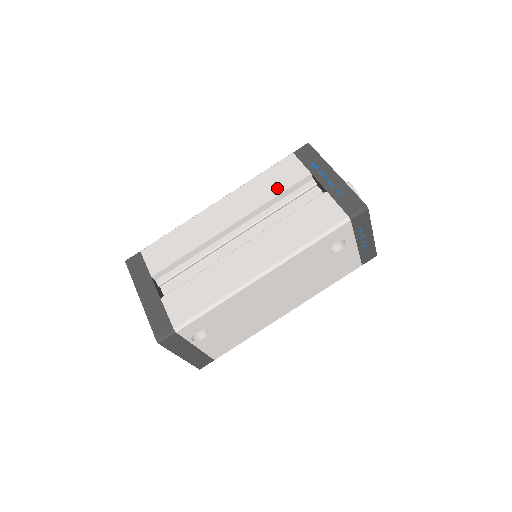
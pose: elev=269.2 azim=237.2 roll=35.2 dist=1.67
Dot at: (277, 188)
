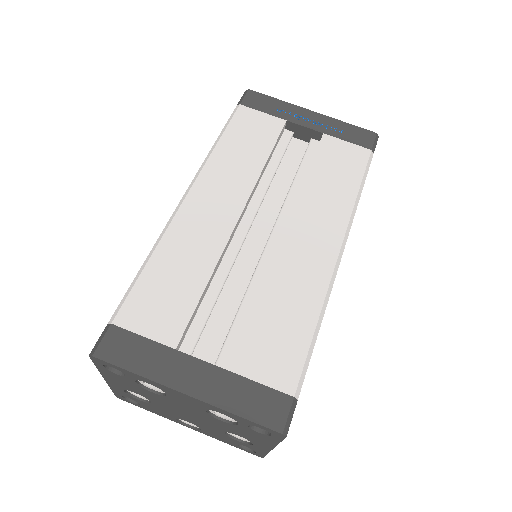
Dot at: (260, 149)
